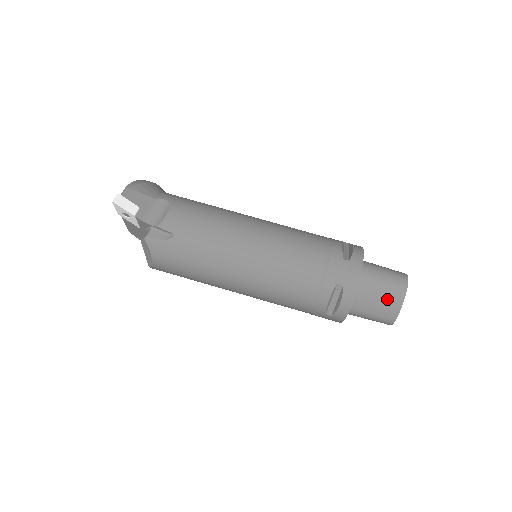
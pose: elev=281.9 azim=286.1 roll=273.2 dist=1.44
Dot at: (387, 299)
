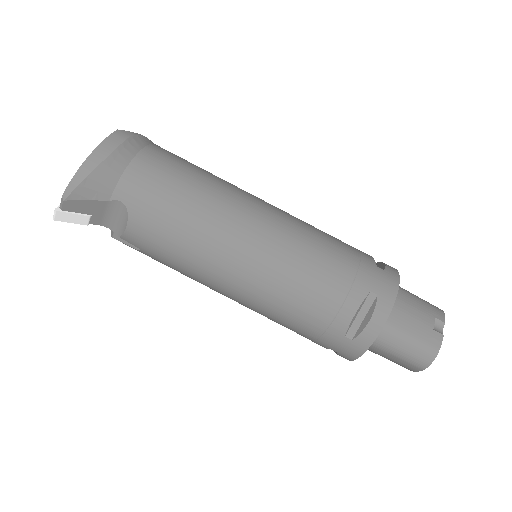
Dot at: (396, 363)
